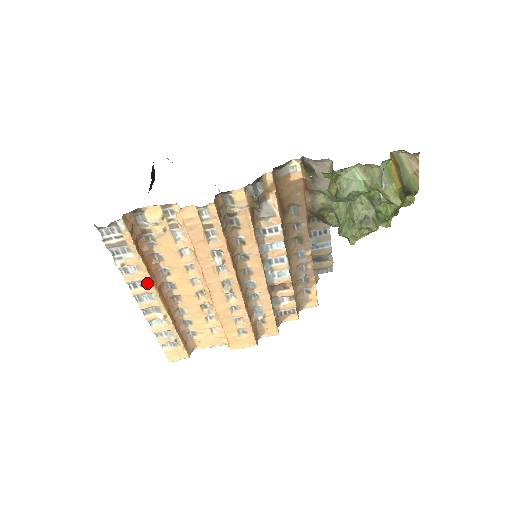
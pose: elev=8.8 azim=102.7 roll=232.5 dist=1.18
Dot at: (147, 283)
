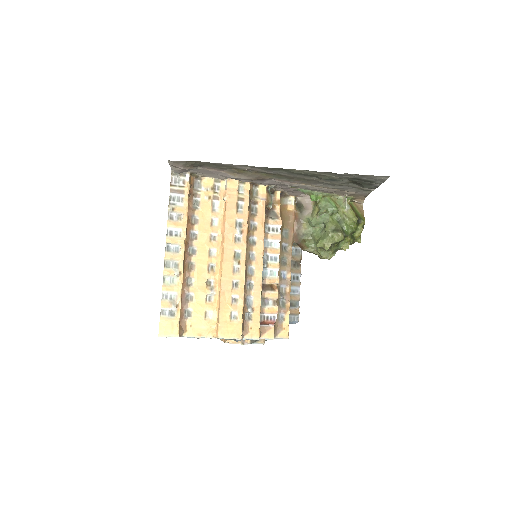
Dot at: (181, 234)
